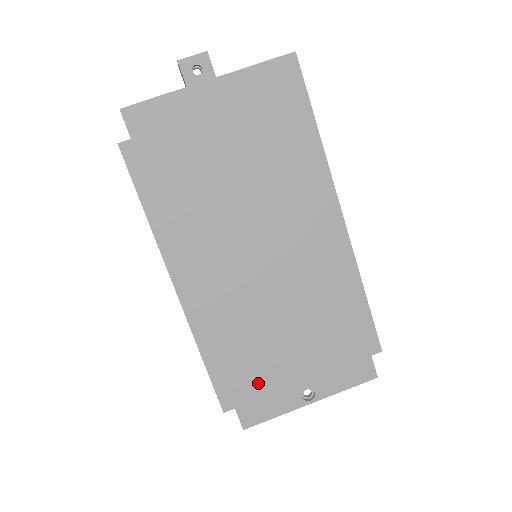
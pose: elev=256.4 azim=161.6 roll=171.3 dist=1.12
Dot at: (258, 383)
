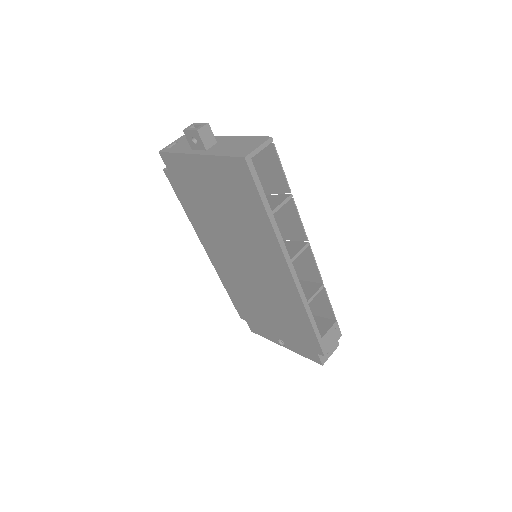
Dot at: (255, 319)
